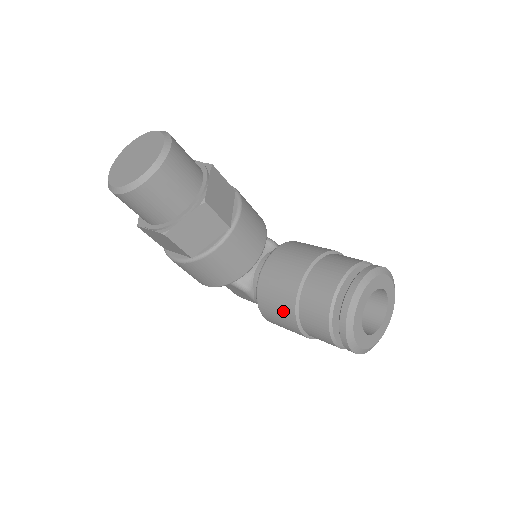
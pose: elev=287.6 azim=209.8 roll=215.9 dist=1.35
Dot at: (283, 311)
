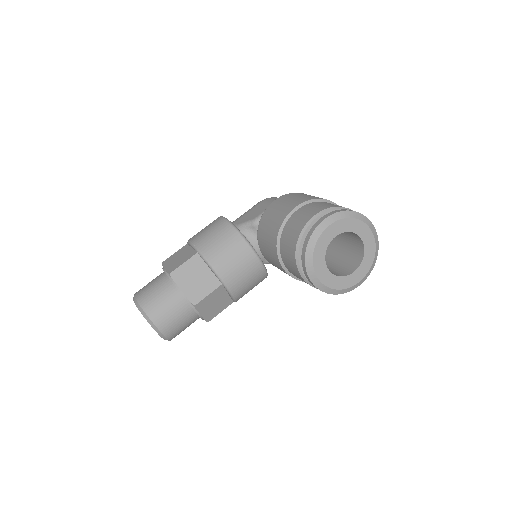
Dot at: occluded
